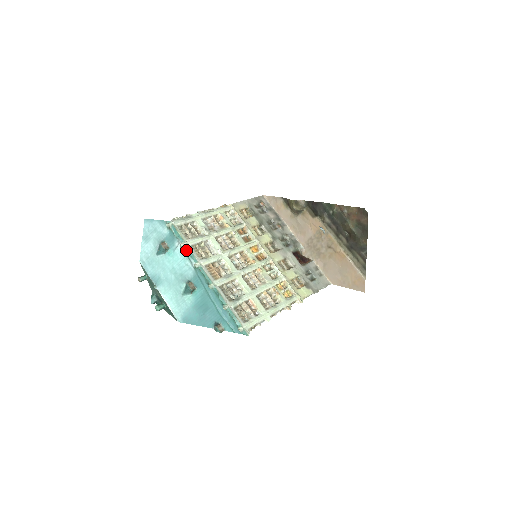
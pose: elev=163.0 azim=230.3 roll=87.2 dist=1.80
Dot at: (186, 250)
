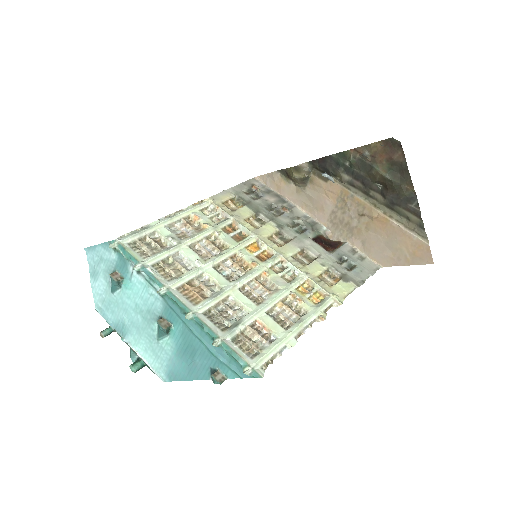
Dot at: (144, 273)
